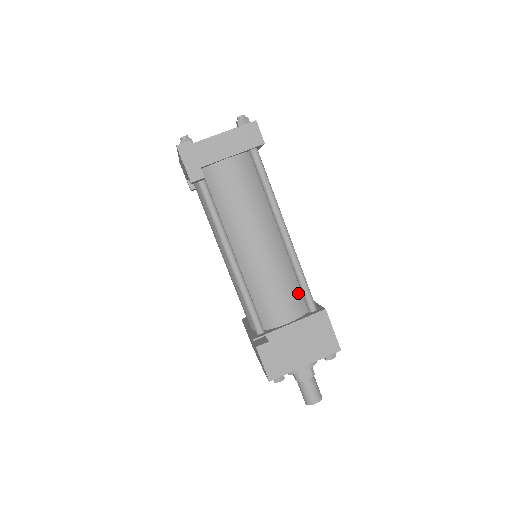
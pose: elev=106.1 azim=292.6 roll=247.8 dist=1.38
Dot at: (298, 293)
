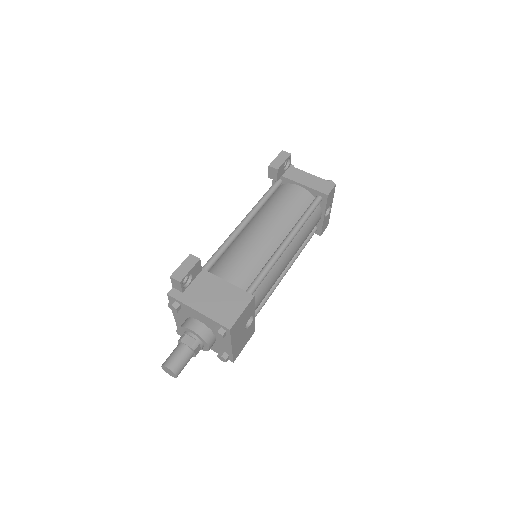
Dot at: (251, 278)
